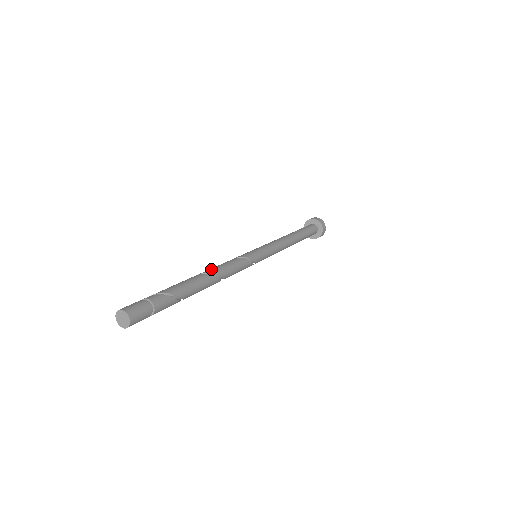
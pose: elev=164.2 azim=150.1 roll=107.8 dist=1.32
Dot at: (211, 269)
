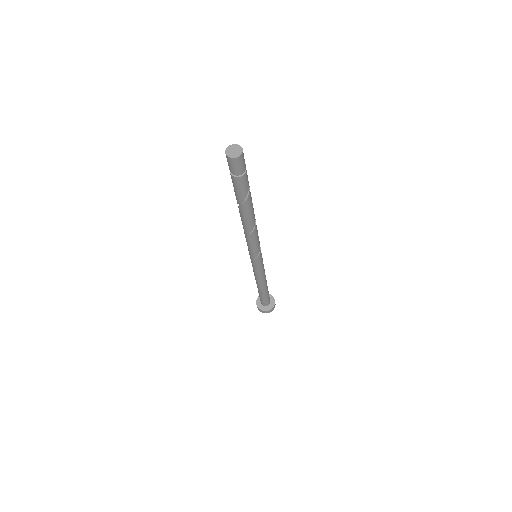
Dot at: occluded
